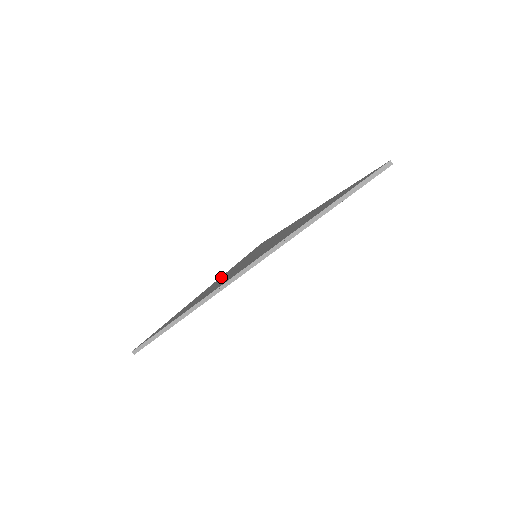
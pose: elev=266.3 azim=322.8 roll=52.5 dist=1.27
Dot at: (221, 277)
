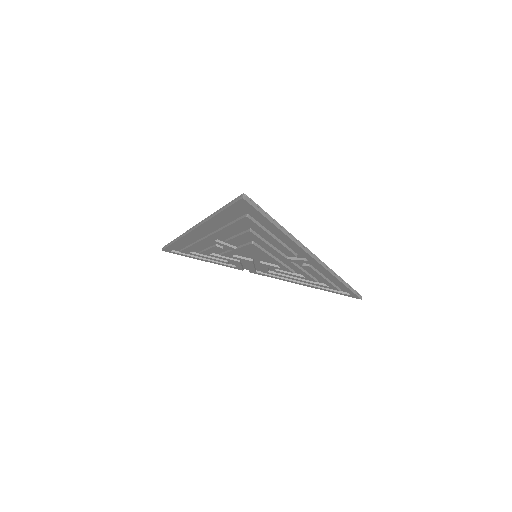
Dot at: occluded
